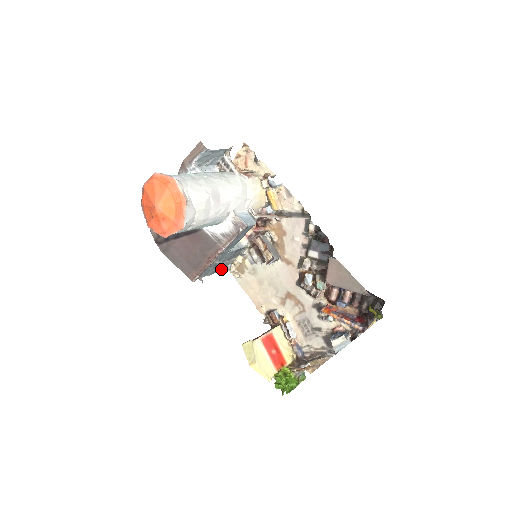
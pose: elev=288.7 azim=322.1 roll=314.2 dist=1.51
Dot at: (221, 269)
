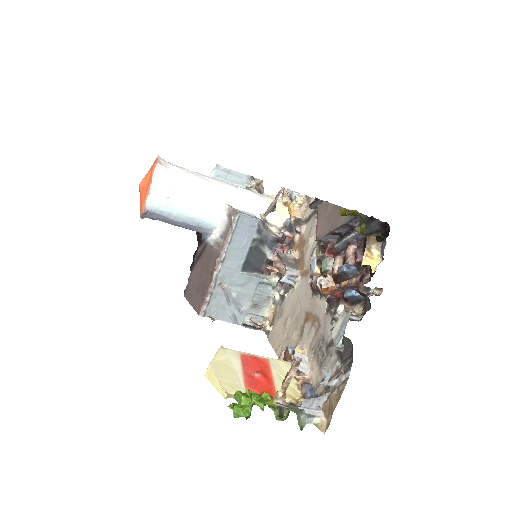
Dot at: (250, 323)
